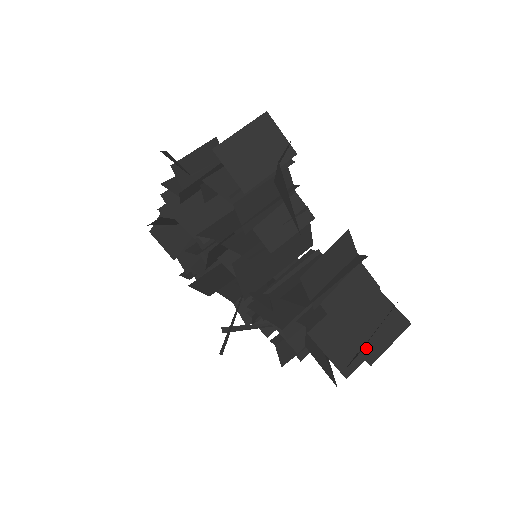
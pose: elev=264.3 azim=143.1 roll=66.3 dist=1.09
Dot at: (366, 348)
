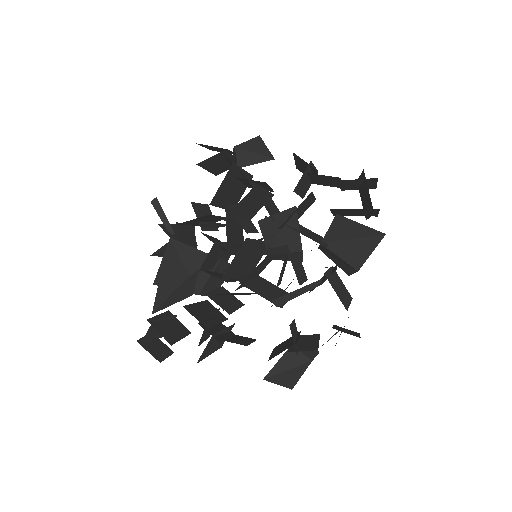
Dot at: occluded
